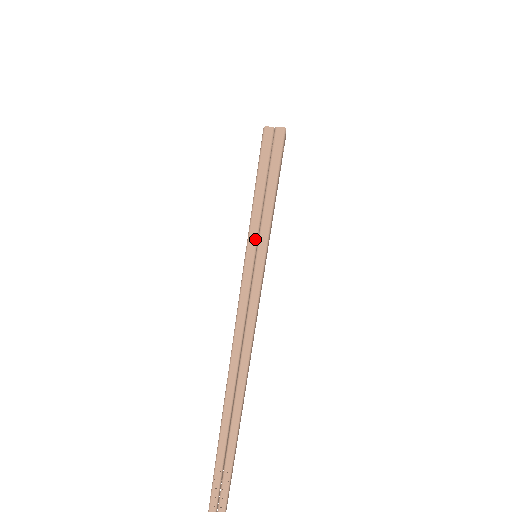
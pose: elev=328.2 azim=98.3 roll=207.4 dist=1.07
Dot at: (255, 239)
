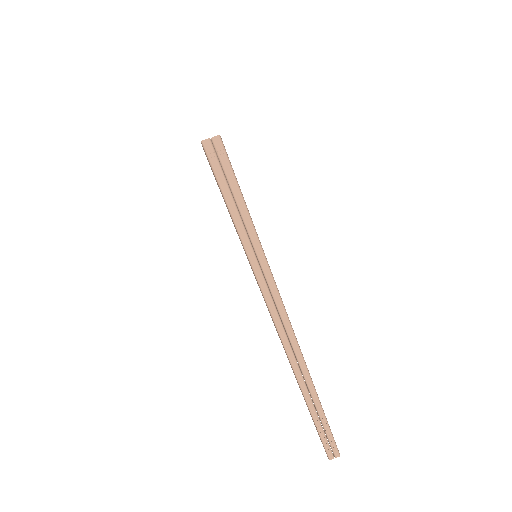
Dot at: (249, 243)
